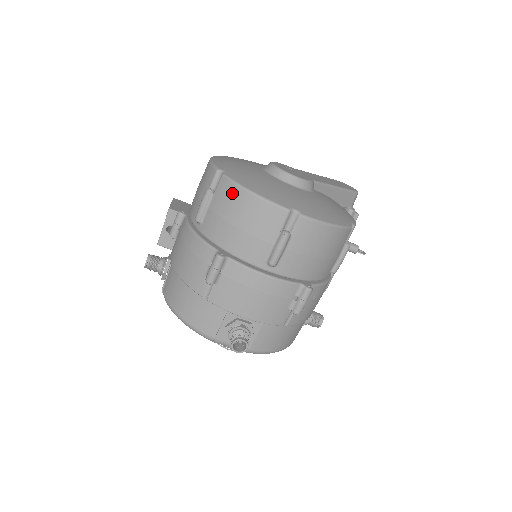
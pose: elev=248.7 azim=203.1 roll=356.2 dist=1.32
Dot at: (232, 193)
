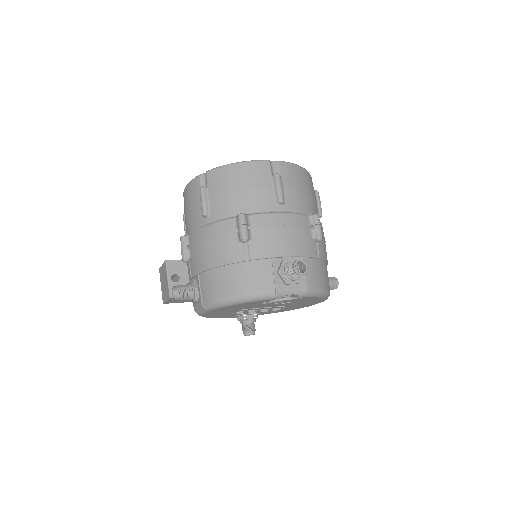
Dot at: (222, 174)
